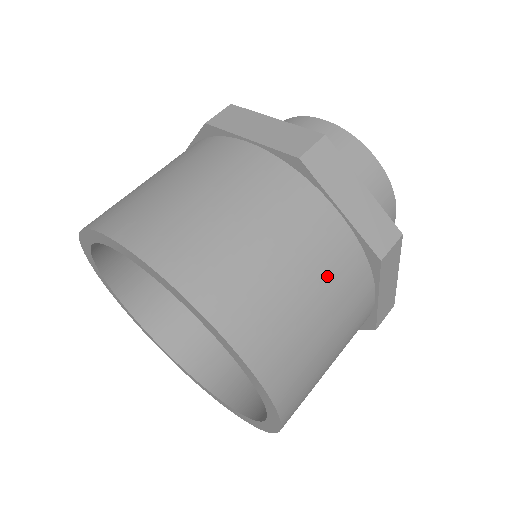
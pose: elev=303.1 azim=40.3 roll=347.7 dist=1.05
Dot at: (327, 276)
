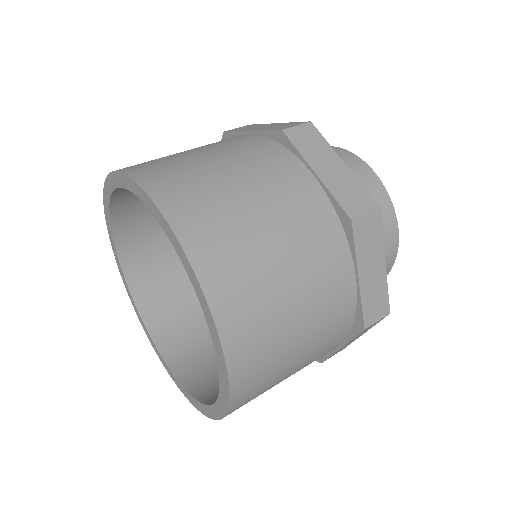
Dot at: (320, 326)
